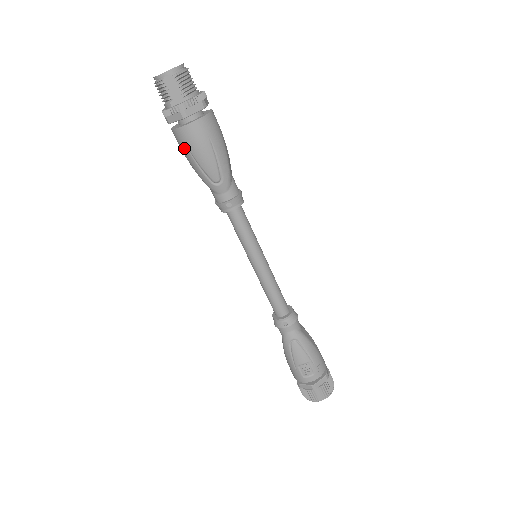
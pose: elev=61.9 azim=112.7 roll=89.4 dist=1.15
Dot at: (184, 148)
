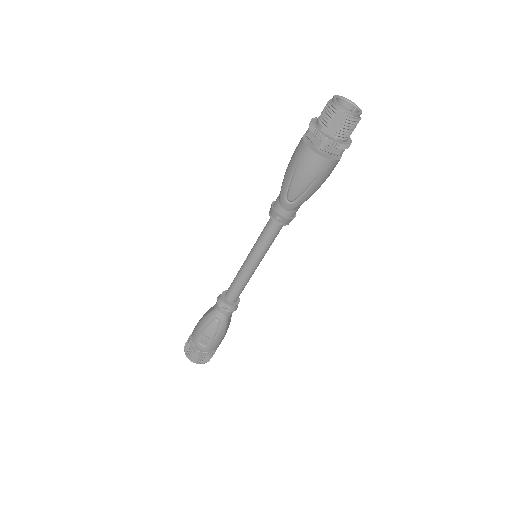
Dot at: (296, 160)
